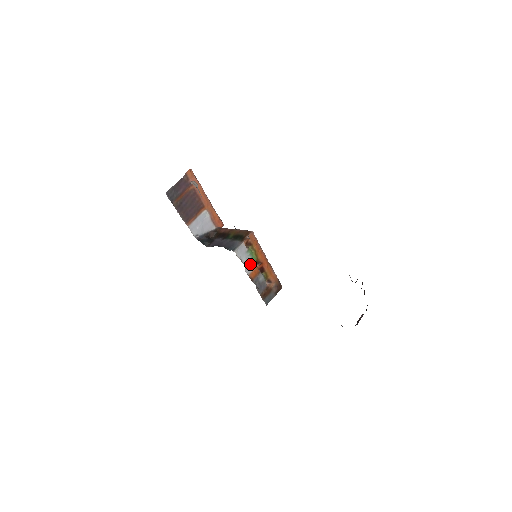
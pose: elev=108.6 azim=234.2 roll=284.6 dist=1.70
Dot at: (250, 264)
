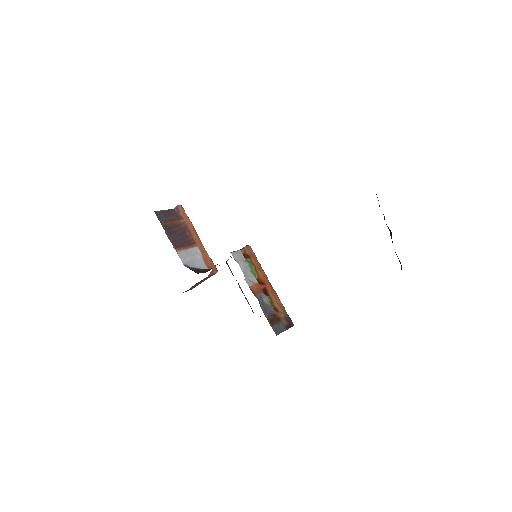
Dot at: (250, 276)
